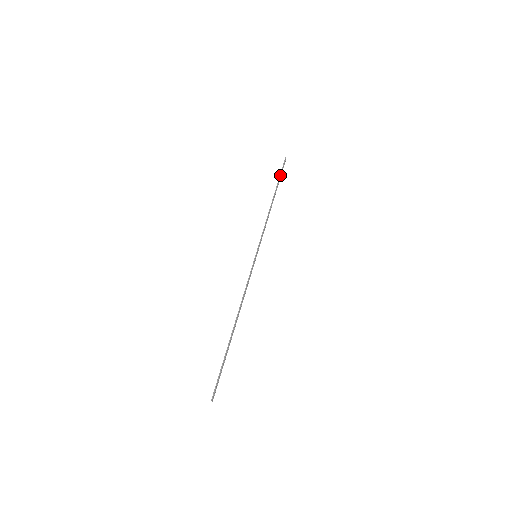
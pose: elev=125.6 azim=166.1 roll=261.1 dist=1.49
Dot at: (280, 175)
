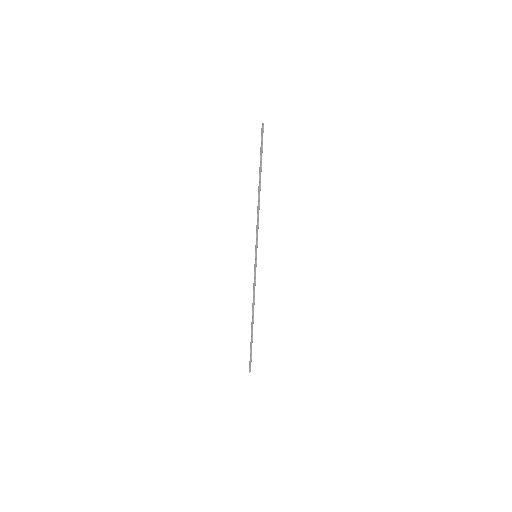
Dot at: (260, 154)
